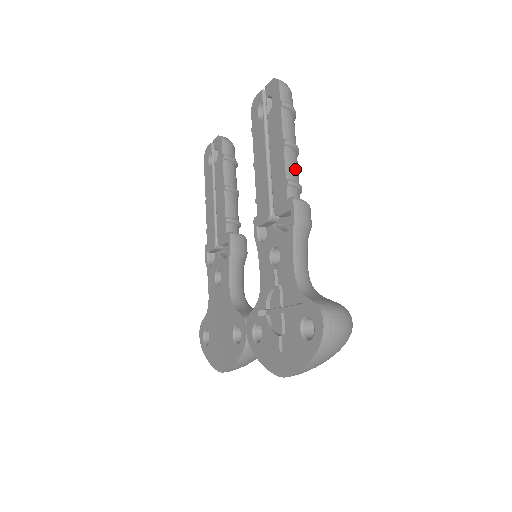
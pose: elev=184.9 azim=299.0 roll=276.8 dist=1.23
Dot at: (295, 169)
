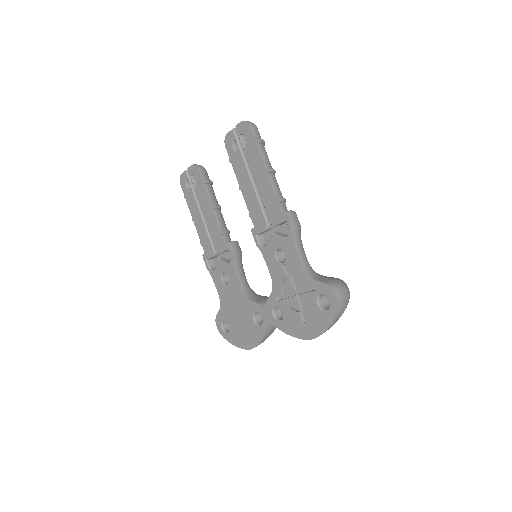
Dot at: (278, 188)
